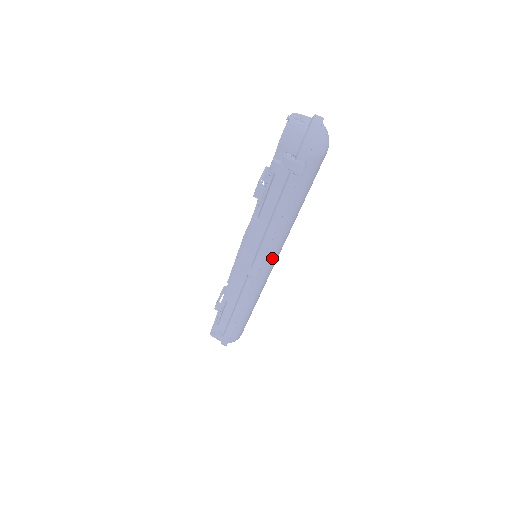
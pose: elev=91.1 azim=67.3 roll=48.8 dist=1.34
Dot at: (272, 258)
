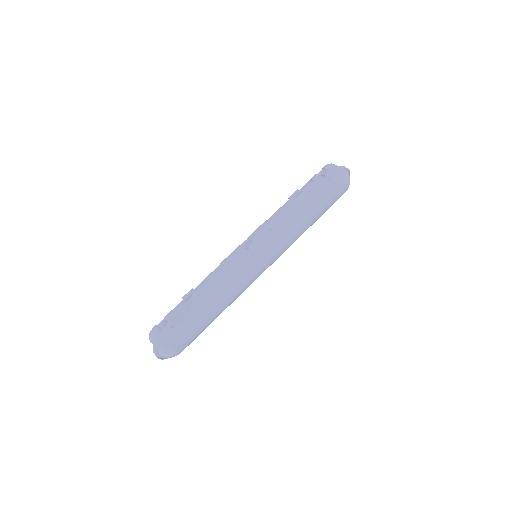
Dot at: (274, 246)
